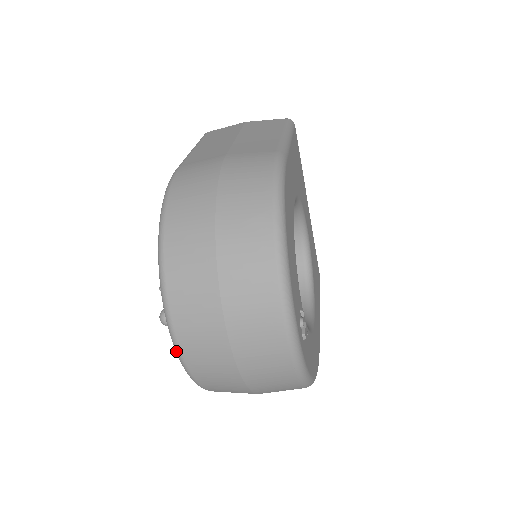
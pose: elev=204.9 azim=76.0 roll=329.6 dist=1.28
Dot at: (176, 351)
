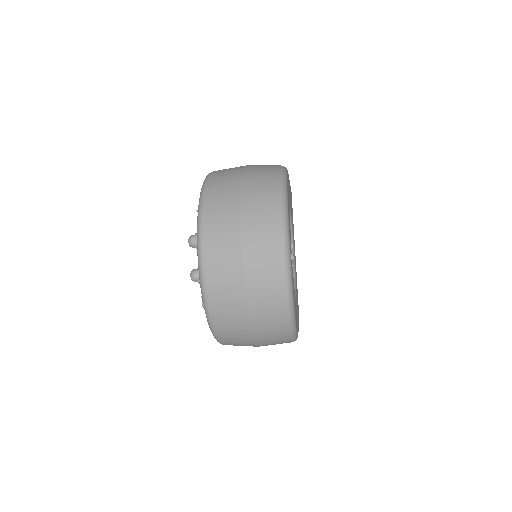
Dot at: (199, 251)
